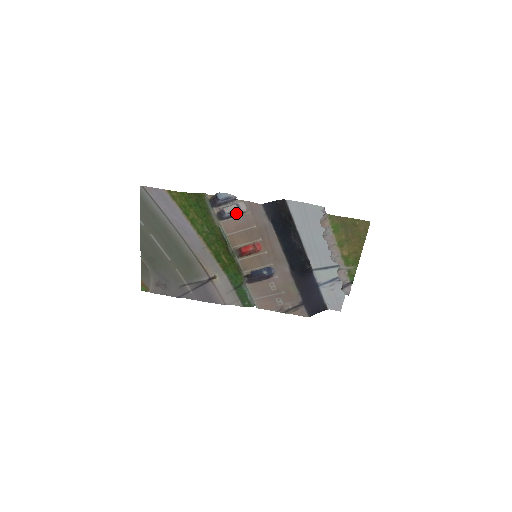
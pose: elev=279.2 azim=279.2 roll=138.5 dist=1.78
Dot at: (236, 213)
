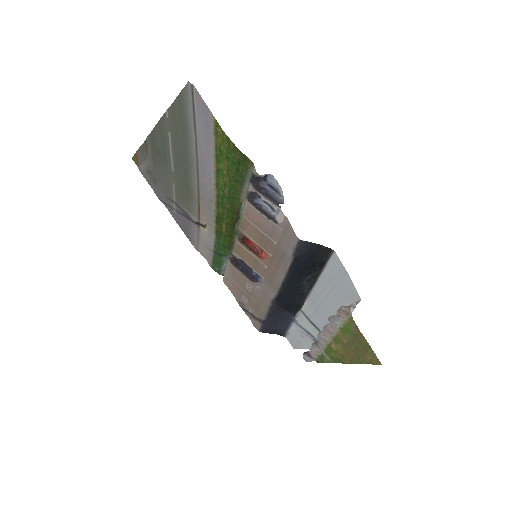
Dot at: (270, 211)
